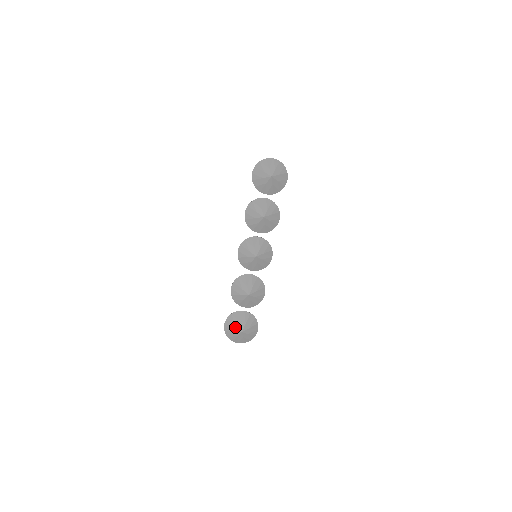
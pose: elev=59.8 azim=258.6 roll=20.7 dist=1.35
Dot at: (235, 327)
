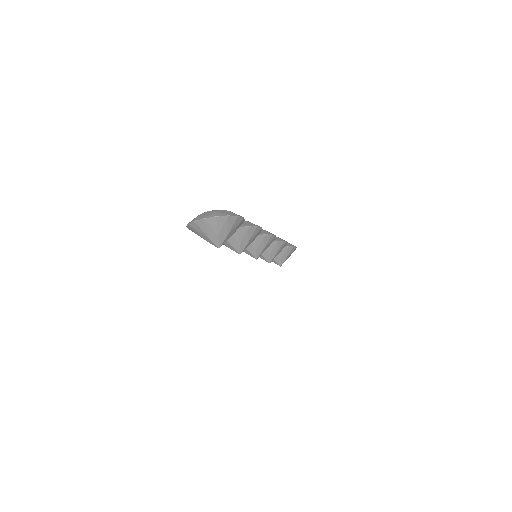
Dot at: occluded
